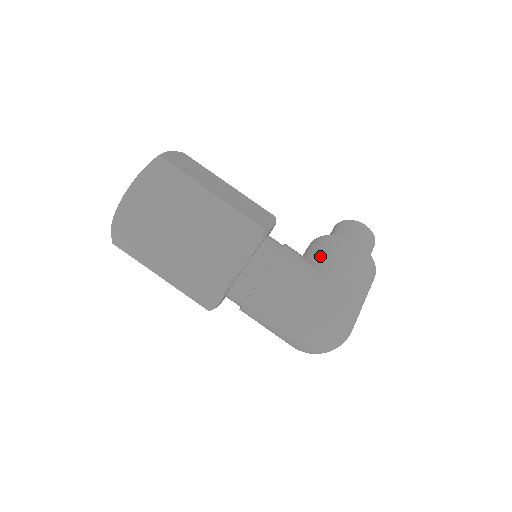
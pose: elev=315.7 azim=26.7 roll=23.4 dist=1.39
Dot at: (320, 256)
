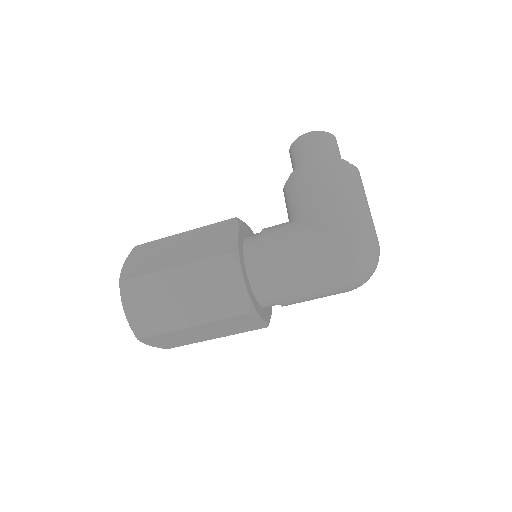
Dot at: (295, 210)
